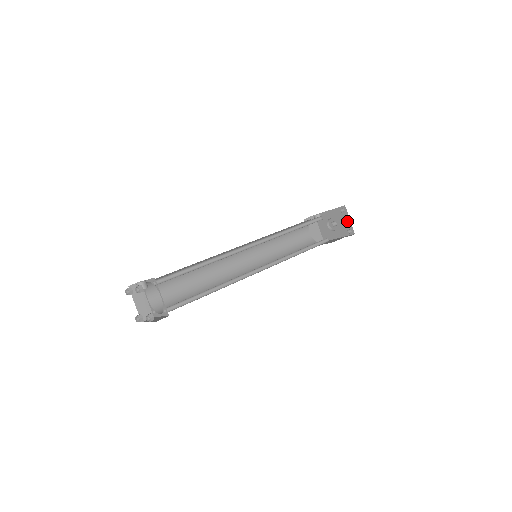
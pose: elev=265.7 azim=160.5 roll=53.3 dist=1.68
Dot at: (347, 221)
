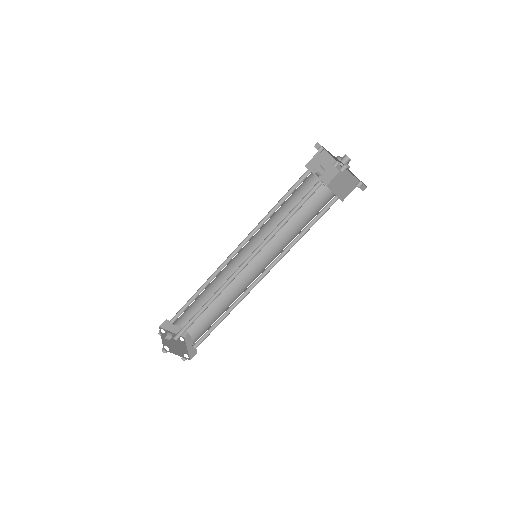
Dot at: occluded
